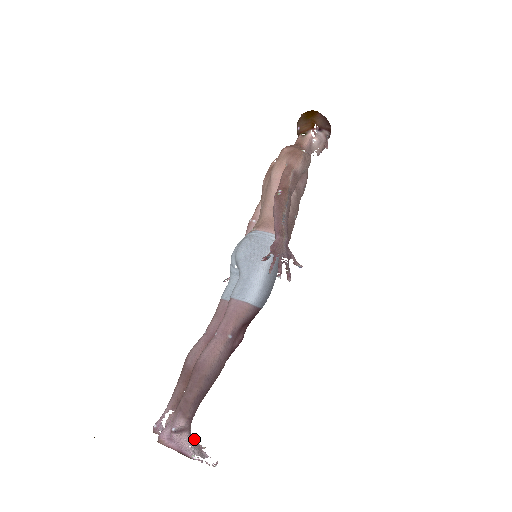
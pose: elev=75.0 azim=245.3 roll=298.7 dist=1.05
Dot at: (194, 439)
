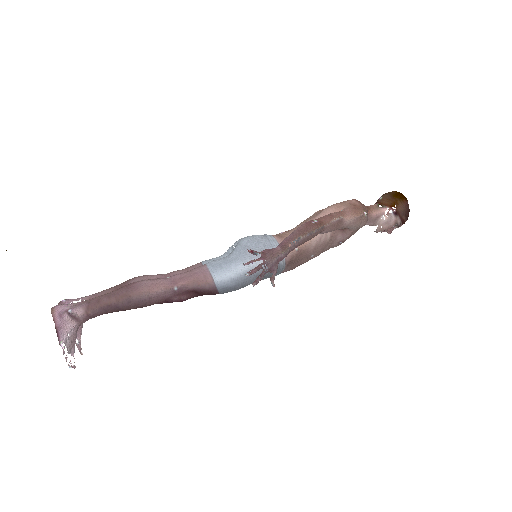
Dot at: occluded
